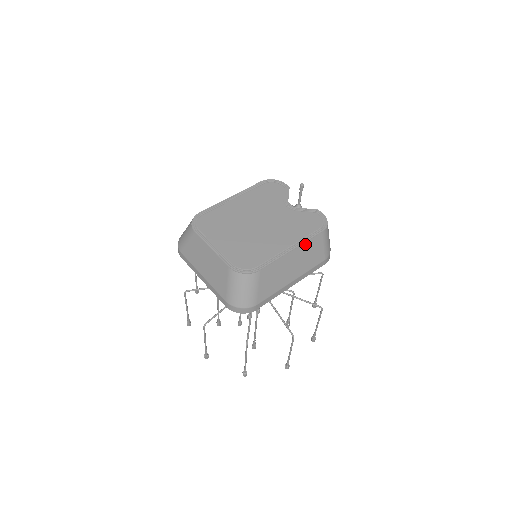
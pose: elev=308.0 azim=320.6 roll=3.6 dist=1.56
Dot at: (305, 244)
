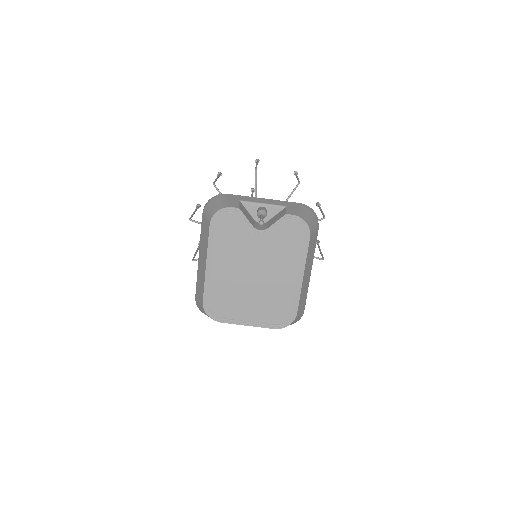
Dot at: (306, 260)
